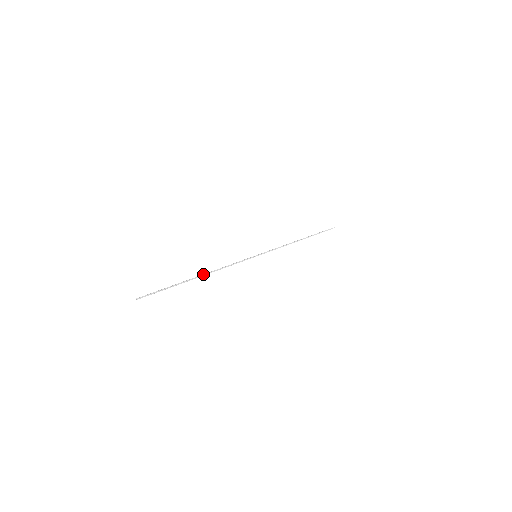
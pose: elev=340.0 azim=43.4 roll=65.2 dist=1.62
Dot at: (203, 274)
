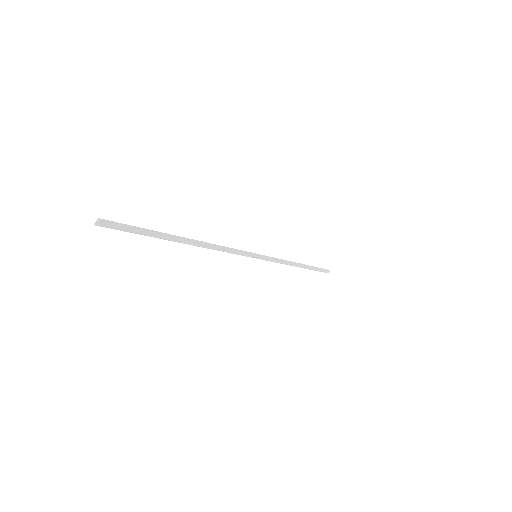
Dot at: (194, 240)
